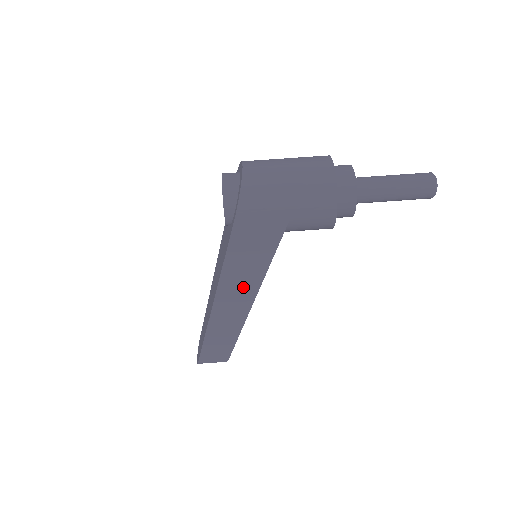
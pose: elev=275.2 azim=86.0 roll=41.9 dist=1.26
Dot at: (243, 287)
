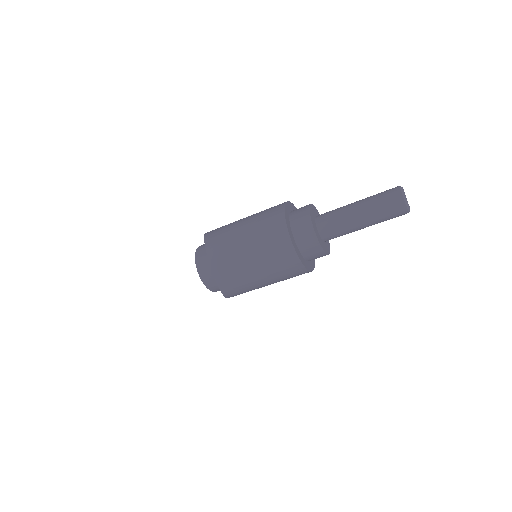
Dot at: occluded
